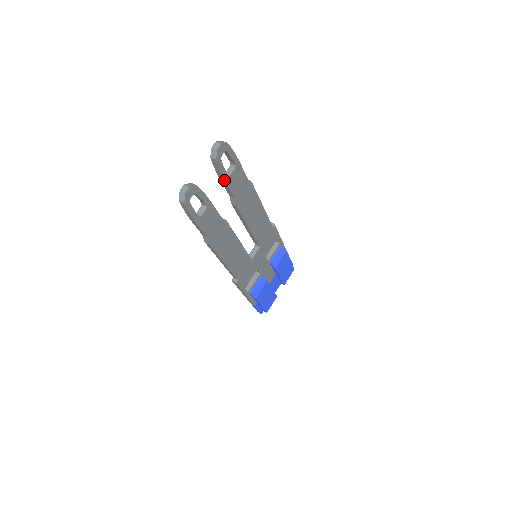
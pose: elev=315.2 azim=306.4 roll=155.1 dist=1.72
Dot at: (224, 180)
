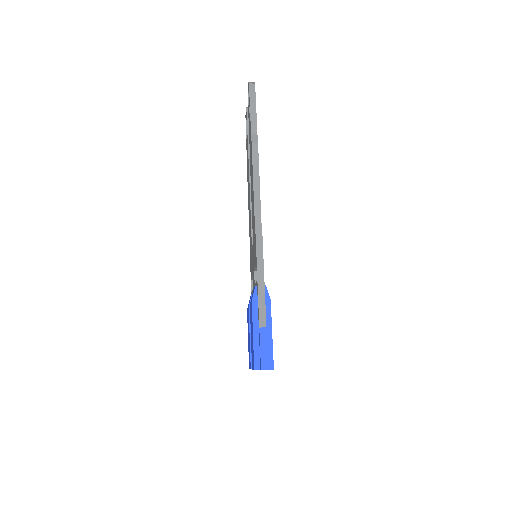
Dot at: occluded
